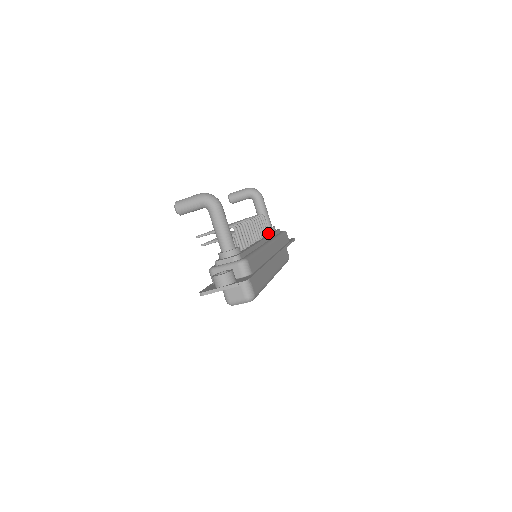
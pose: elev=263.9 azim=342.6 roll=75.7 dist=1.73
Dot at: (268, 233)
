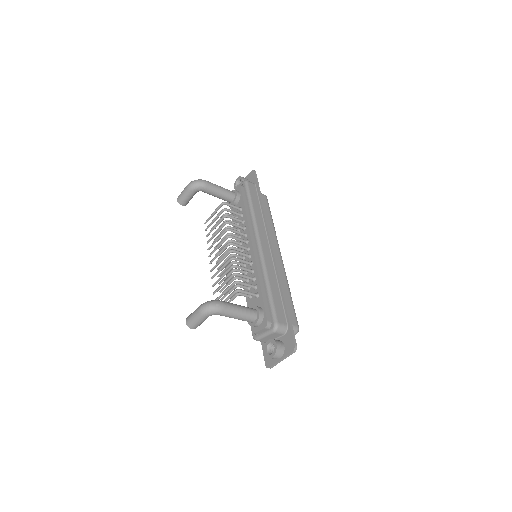
Dot at: (240, 210)
